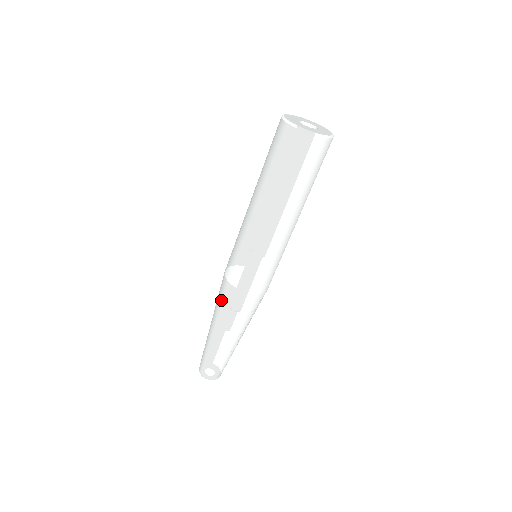
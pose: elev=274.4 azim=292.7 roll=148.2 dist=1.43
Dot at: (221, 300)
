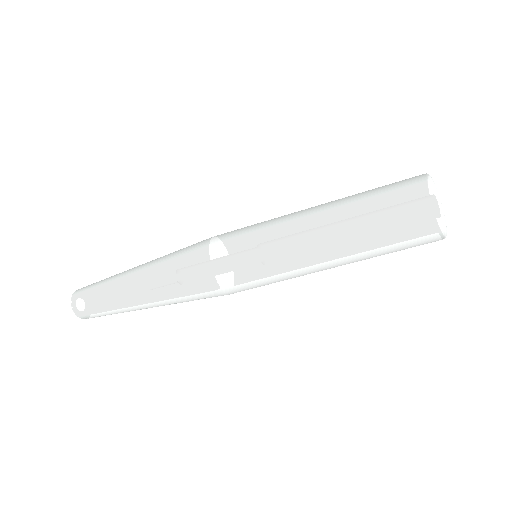
Dot at: (182, 277)
